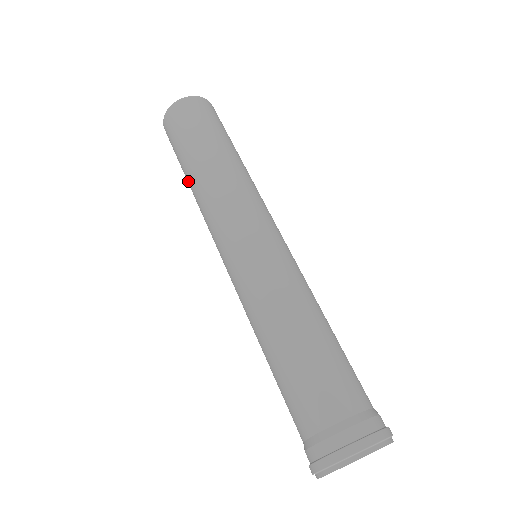
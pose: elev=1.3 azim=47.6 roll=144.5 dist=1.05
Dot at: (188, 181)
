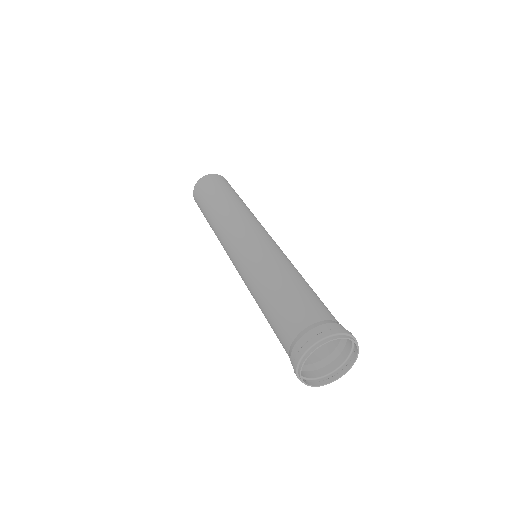
Dot at: (210, 225)
